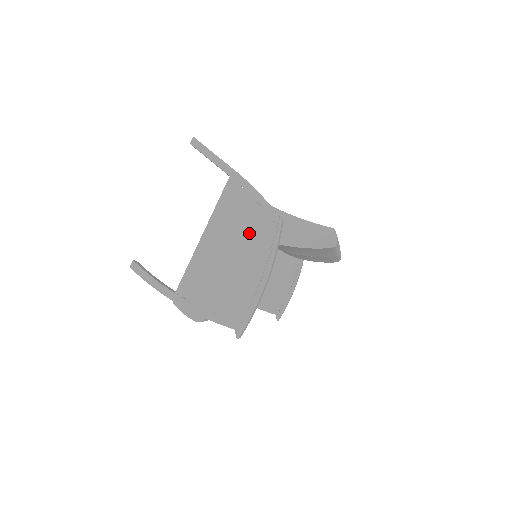
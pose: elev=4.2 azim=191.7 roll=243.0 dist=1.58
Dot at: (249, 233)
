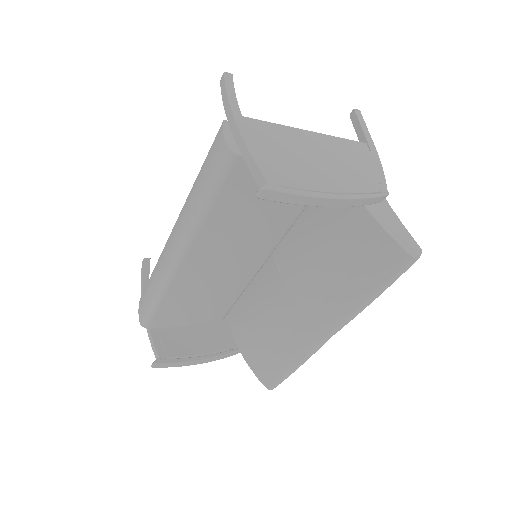
Dot at: (353, 169)
